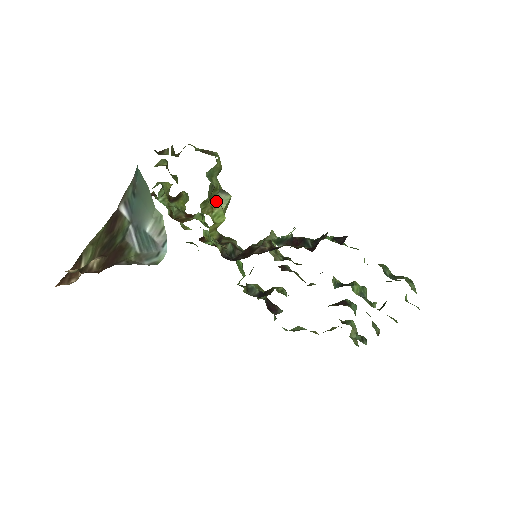
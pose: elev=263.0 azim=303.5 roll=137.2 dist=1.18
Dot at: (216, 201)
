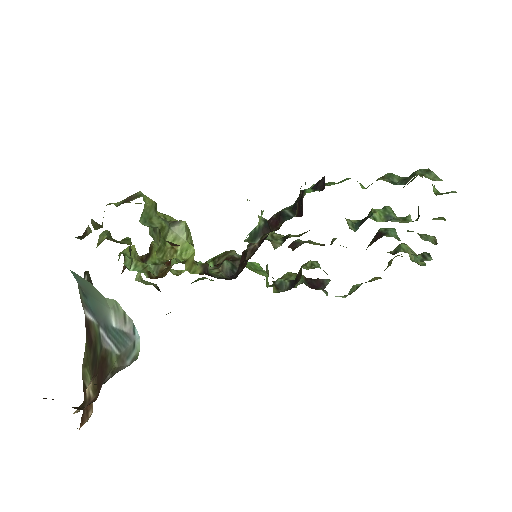
Dot at: (172, 238)
